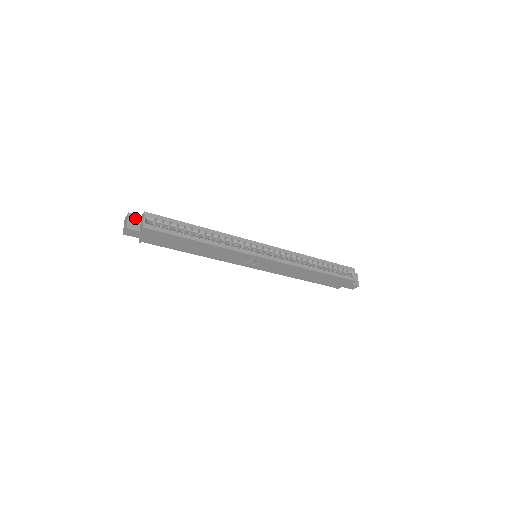
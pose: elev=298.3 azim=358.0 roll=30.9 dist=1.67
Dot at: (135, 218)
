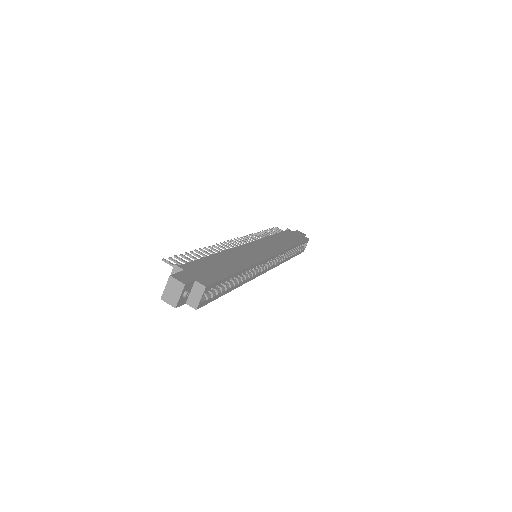
Dot at: (188, 288)
